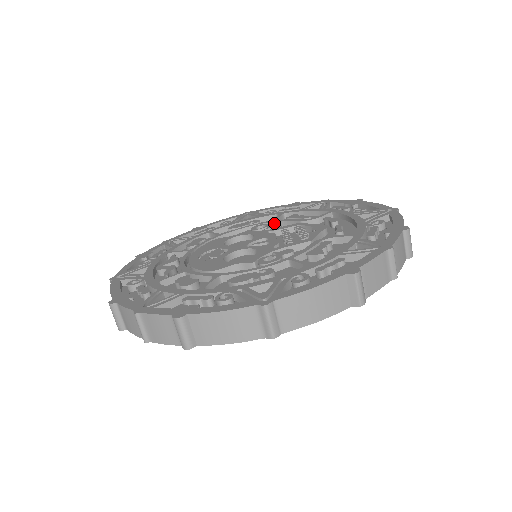
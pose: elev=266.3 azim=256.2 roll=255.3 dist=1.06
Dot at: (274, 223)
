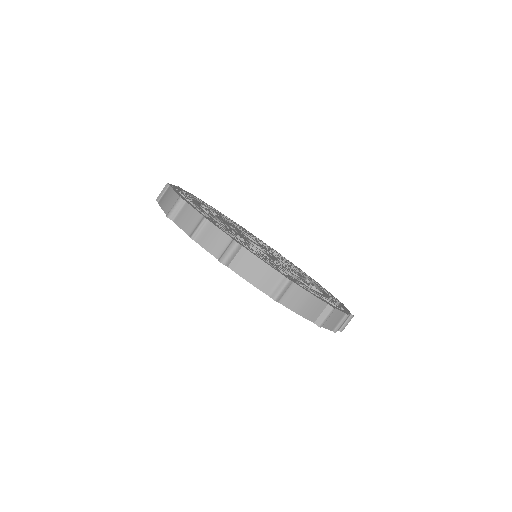
Dot at: occluded
